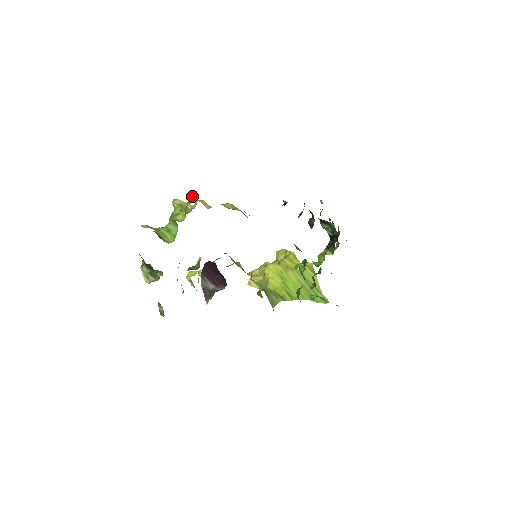
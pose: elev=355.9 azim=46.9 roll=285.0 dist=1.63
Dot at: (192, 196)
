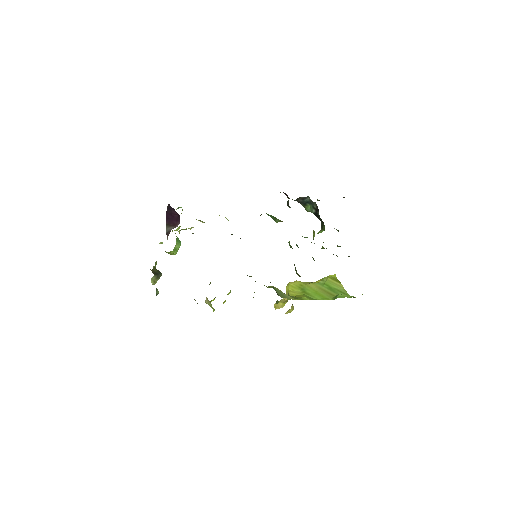
Dot at: (182, 209)
